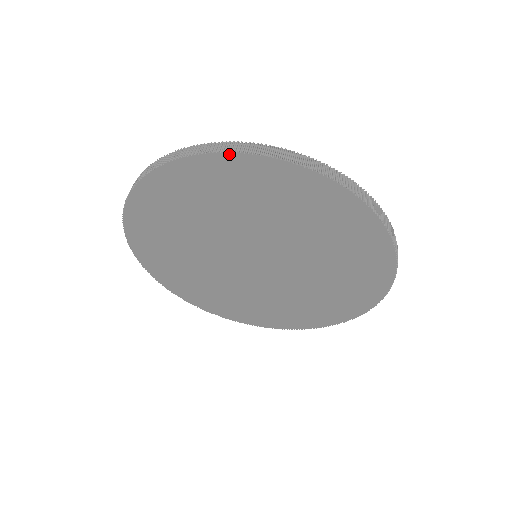
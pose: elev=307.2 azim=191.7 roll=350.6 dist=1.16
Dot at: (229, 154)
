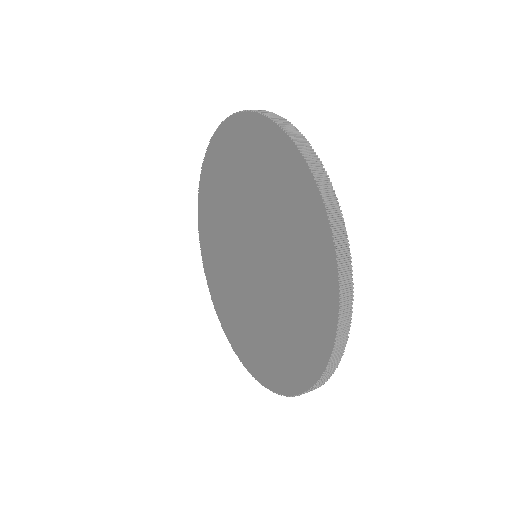
Dot at: (285, 134)
